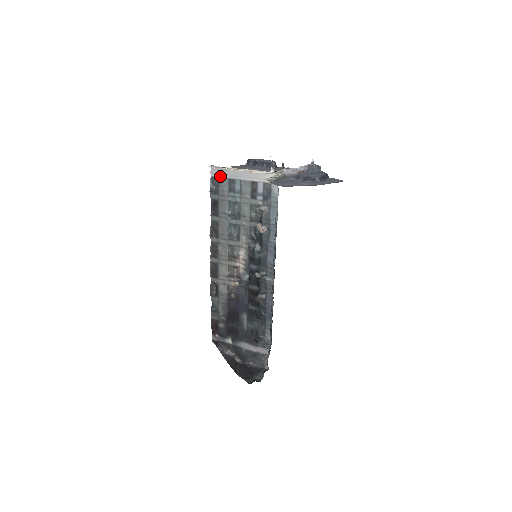
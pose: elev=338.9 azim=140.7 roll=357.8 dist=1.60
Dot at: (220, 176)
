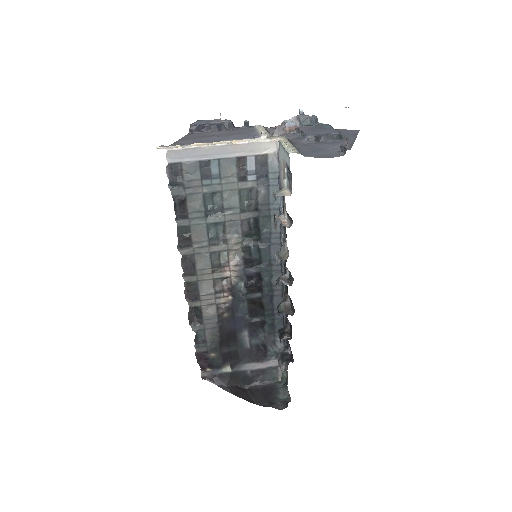
Dot at: (184, 160)
